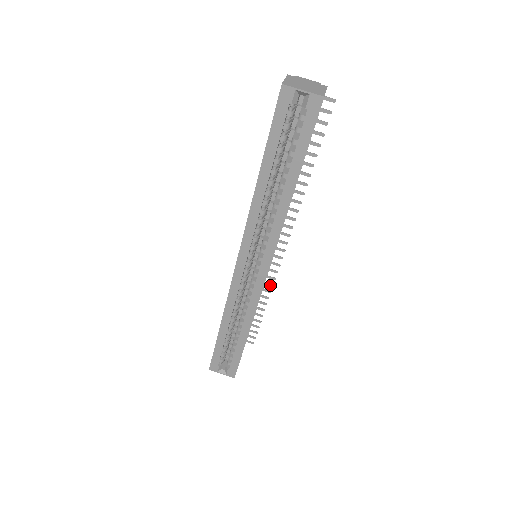
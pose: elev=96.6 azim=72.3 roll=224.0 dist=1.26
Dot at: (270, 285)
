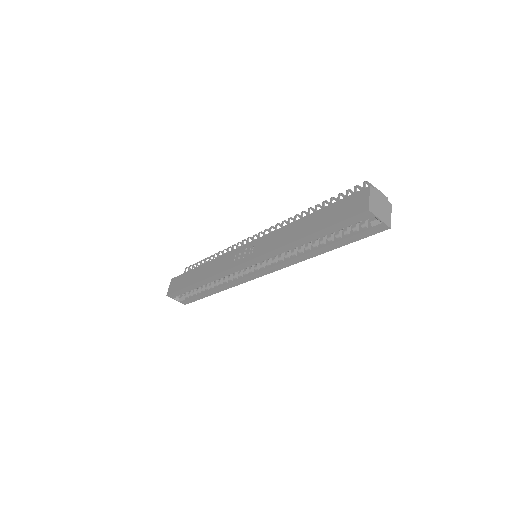
Dot at: occluded
